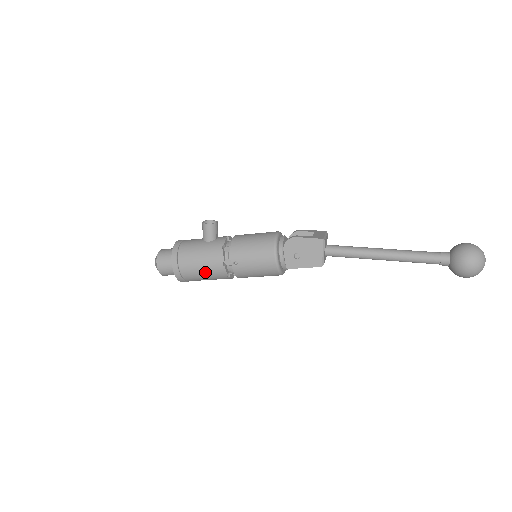
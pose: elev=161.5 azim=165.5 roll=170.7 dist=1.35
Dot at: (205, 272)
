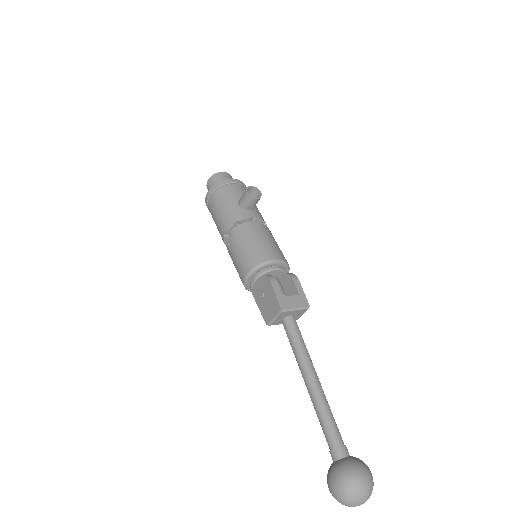
Dot at: (217, 224)
